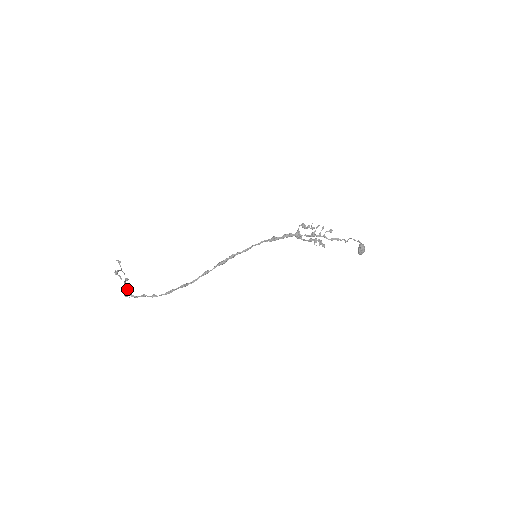
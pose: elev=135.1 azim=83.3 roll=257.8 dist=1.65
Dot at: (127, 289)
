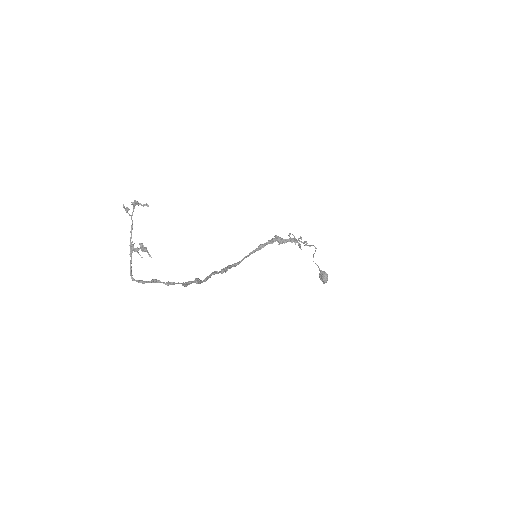
Dot at: (131, 267)
